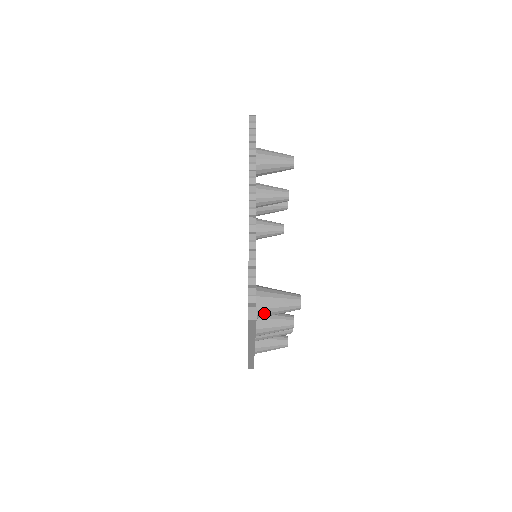
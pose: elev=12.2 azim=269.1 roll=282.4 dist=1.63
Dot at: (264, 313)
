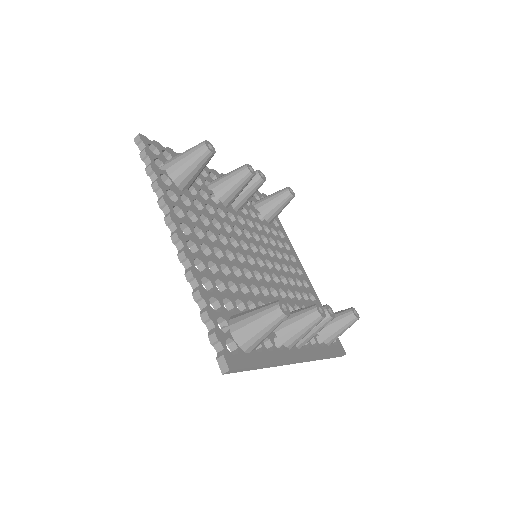
Dot at: (252, 344)
